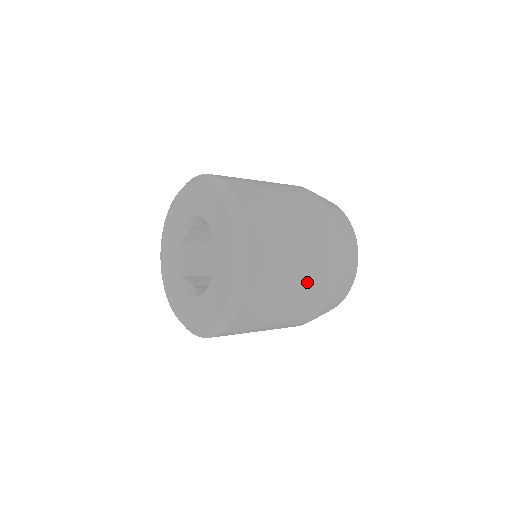
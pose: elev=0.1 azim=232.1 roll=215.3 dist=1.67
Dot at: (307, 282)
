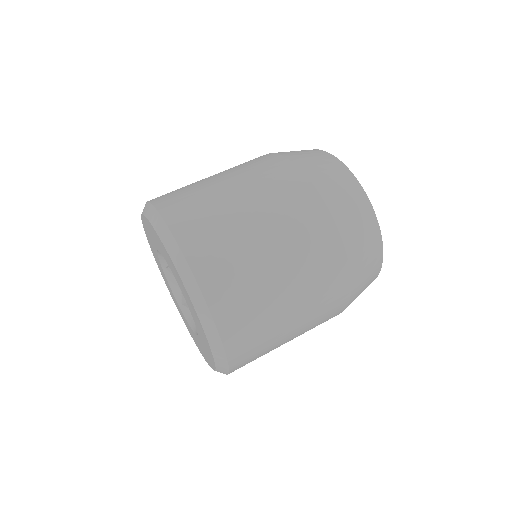
Dot at: (306, 299)
